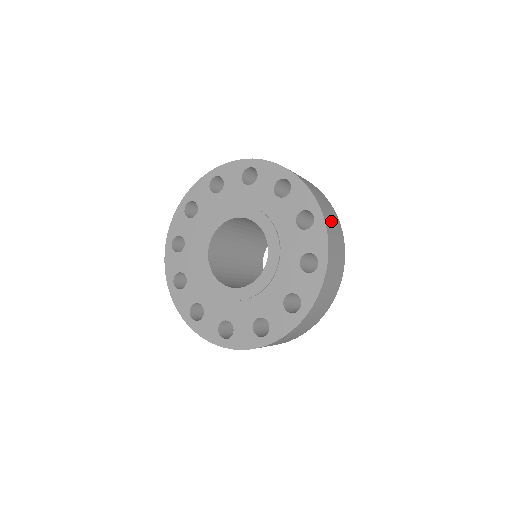
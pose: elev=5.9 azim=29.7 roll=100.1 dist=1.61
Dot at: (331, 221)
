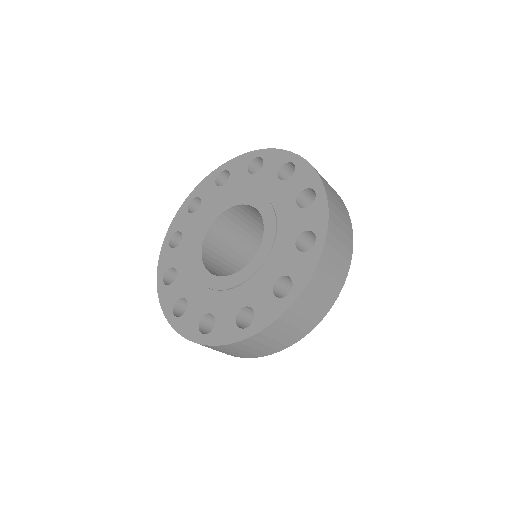
Dot at: occluded
